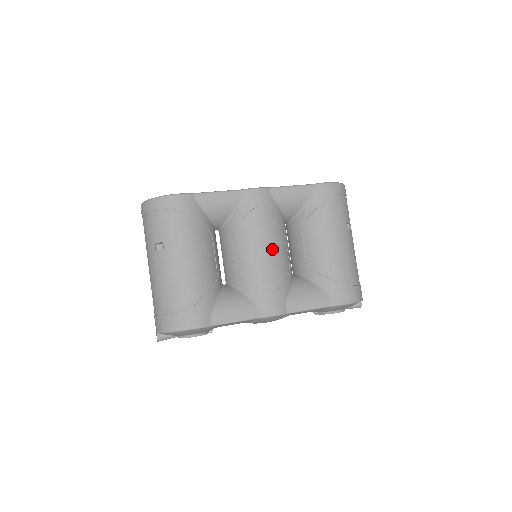
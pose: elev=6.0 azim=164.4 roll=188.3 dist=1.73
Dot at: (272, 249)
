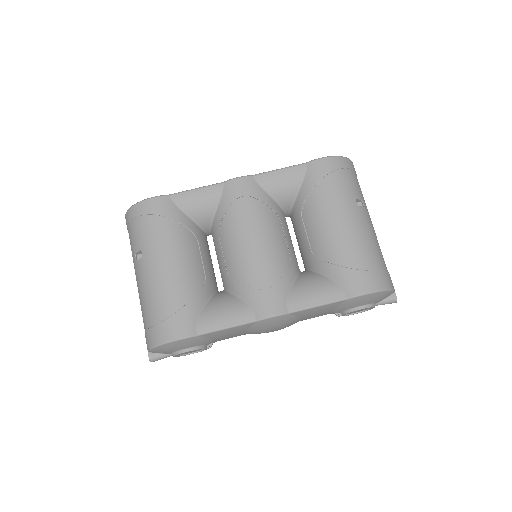
Dot at: (262, 240)
